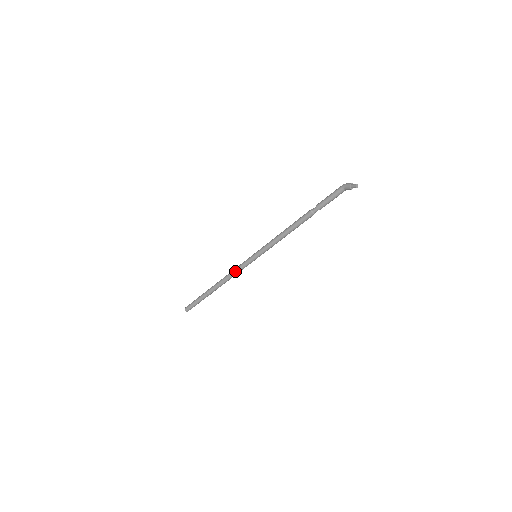
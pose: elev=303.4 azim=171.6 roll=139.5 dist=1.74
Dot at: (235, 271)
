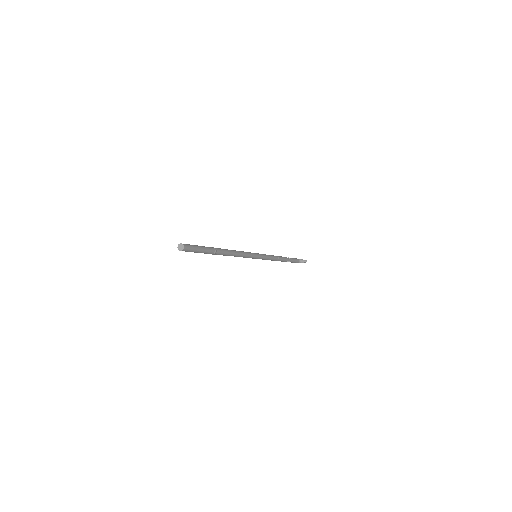
Dot at: (243, 251)
